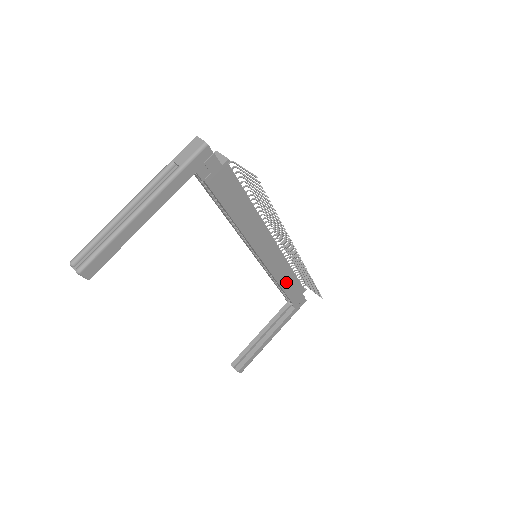
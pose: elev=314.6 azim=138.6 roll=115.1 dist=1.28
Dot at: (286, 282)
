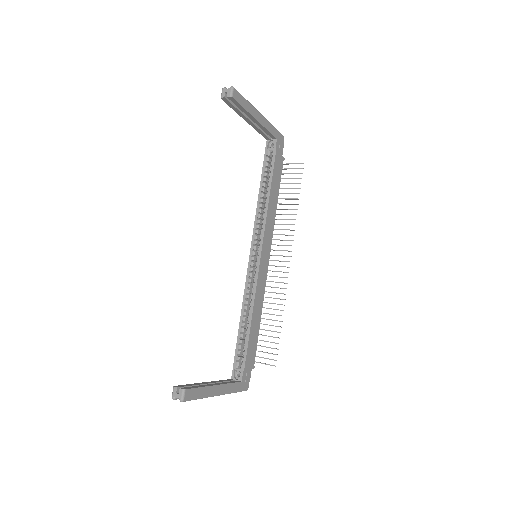
Dot at: (254, 321)
